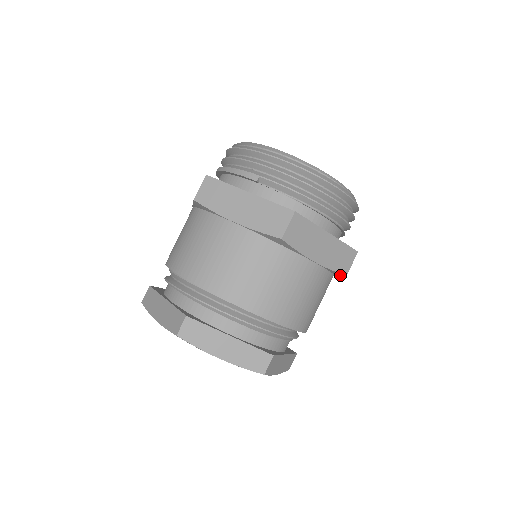
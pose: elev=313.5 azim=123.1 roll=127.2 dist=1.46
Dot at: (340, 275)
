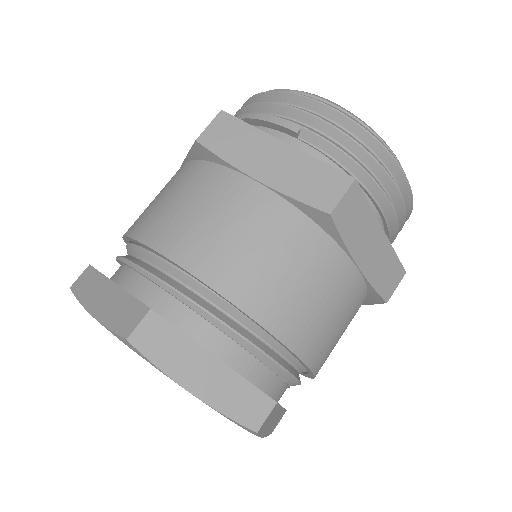
Dot at: (375, 302)
